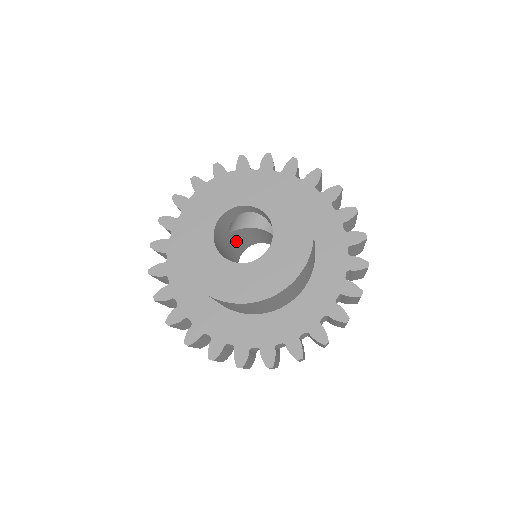
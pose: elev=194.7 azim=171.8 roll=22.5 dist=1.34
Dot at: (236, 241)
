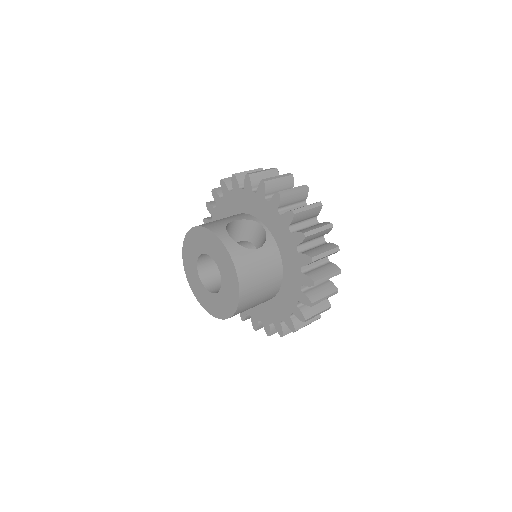
Dot at: occluded
